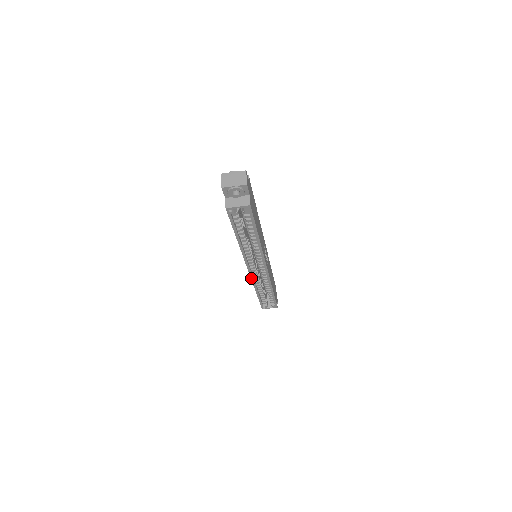
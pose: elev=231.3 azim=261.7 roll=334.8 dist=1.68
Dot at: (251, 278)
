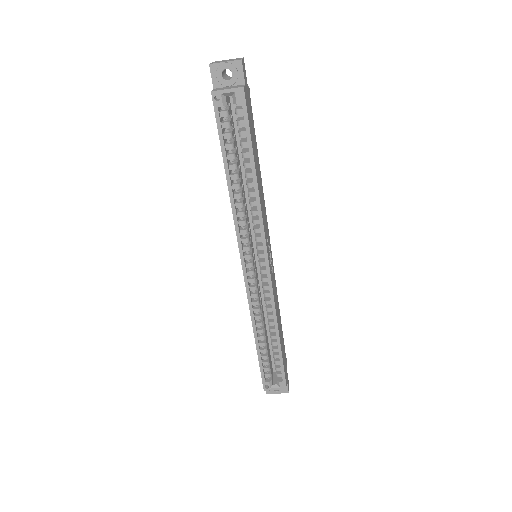
Dot at: (246, 291)
